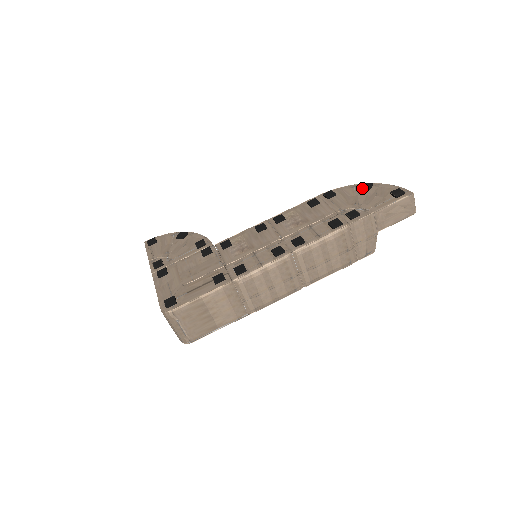
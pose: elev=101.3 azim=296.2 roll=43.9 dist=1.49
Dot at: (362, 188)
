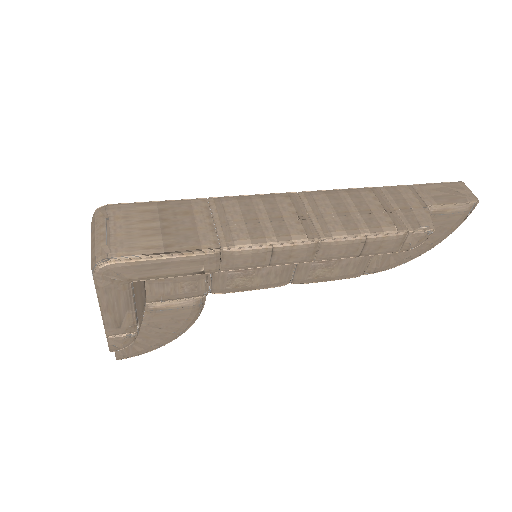
Dot at: occluded
